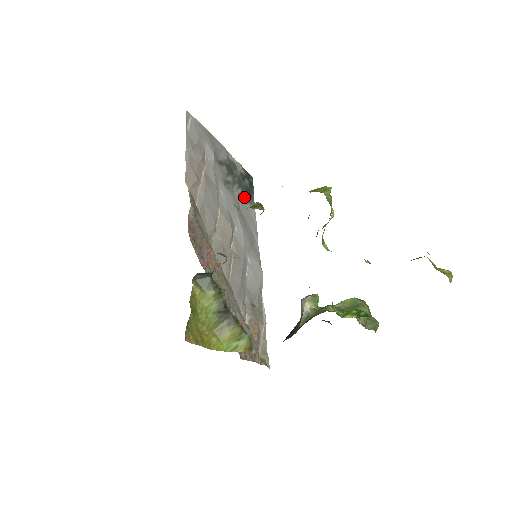
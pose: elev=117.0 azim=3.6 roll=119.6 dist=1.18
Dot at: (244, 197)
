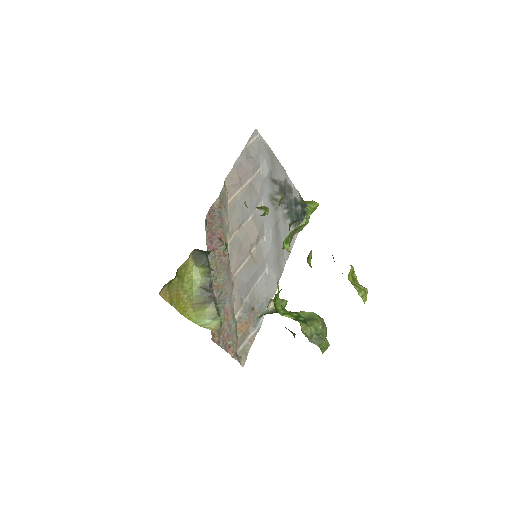
Dot at: (288, 218)
